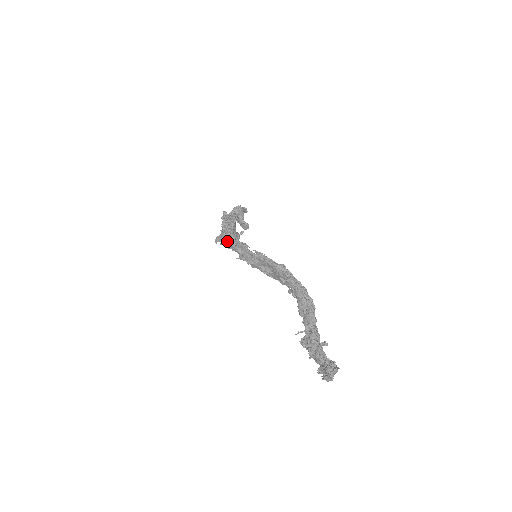
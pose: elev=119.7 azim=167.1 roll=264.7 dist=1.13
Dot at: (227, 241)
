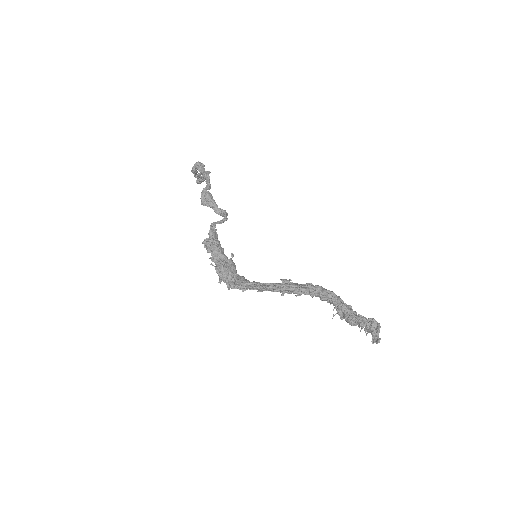
Dot at: (230, 287)
